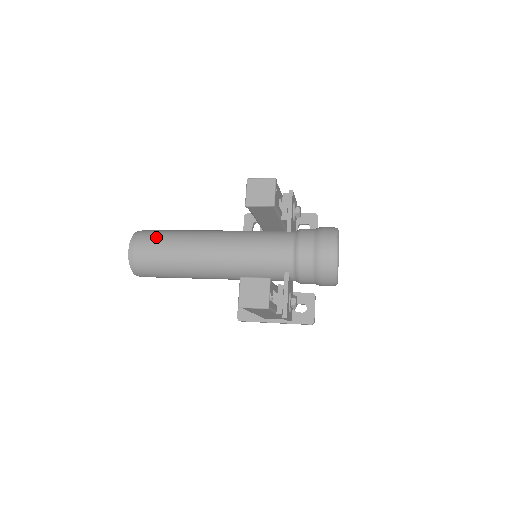
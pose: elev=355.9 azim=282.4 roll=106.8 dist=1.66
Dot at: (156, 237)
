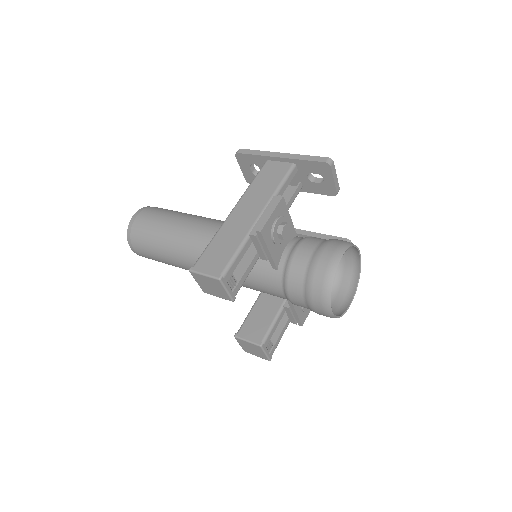
Dot at: (147, 245)
